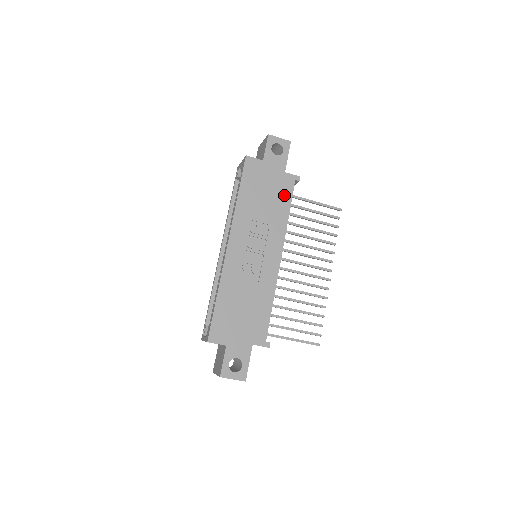
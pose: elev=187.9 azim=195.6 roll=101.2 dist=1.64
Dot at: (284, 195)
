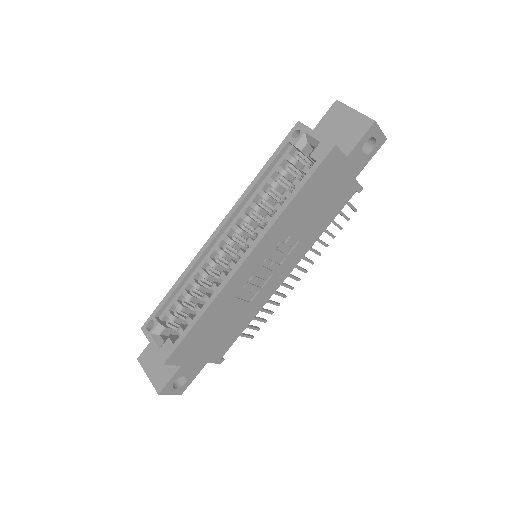
Dot at: (335, 207)
